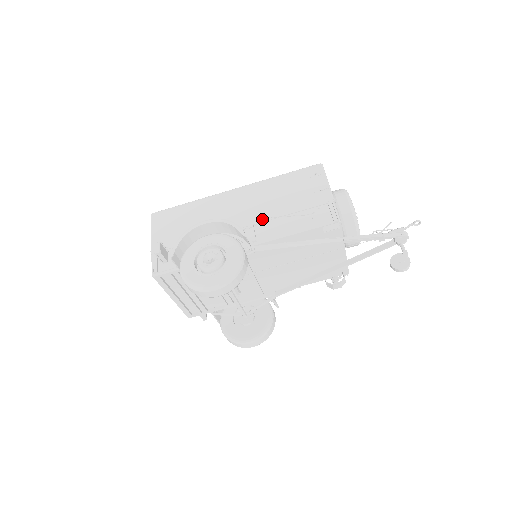
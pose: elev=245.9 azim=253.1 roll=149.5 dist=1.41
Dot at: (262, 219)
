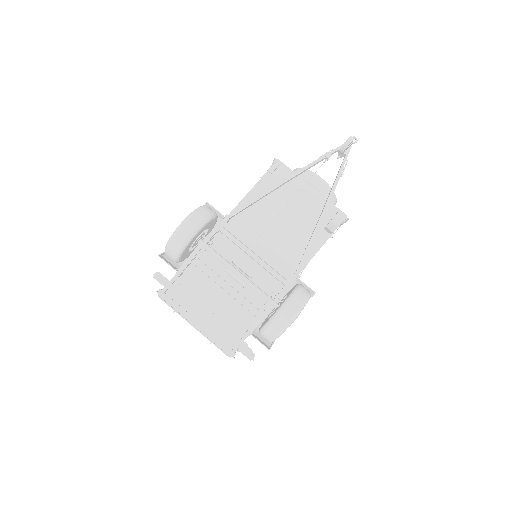
Dot at: occluded
